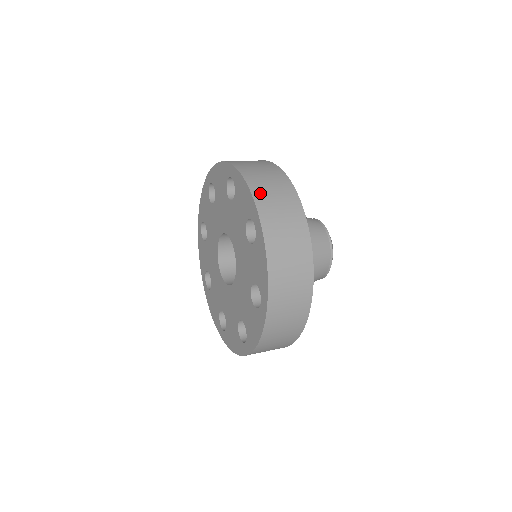
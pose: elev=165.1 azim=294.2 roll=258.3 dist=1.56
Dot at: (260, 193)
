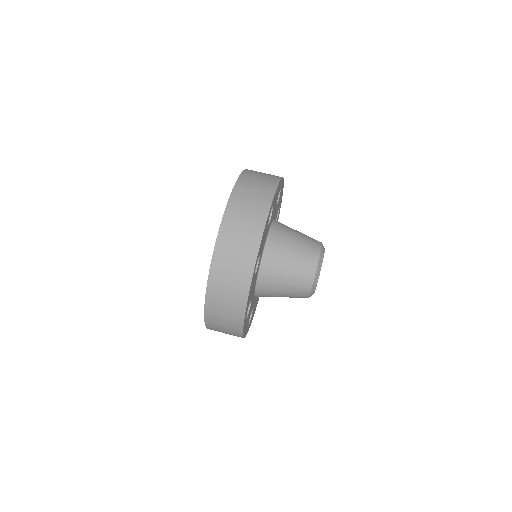
Dot at: (226, 233)
